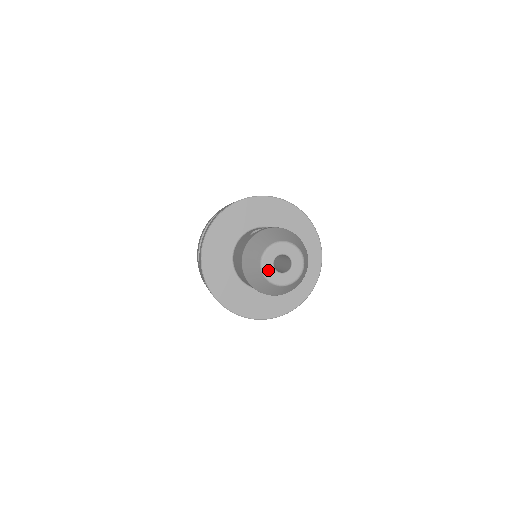
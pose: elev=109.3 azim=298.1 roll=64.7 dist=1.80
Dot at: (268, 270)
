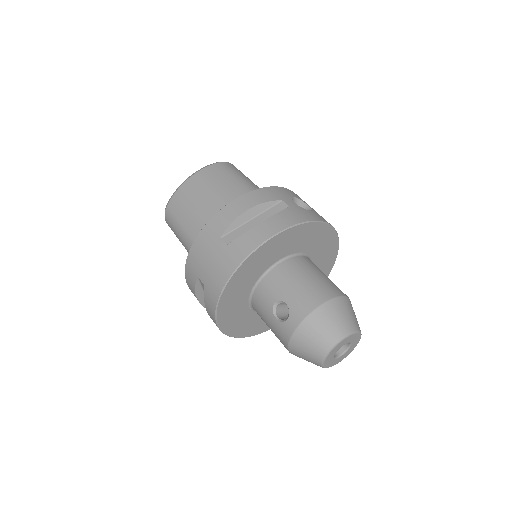
Dot at: (331, 364)
